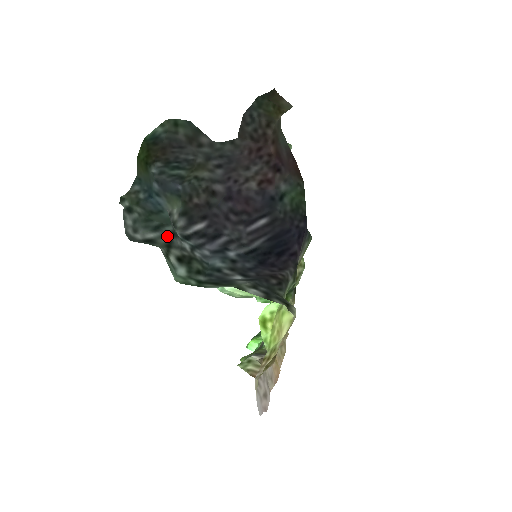
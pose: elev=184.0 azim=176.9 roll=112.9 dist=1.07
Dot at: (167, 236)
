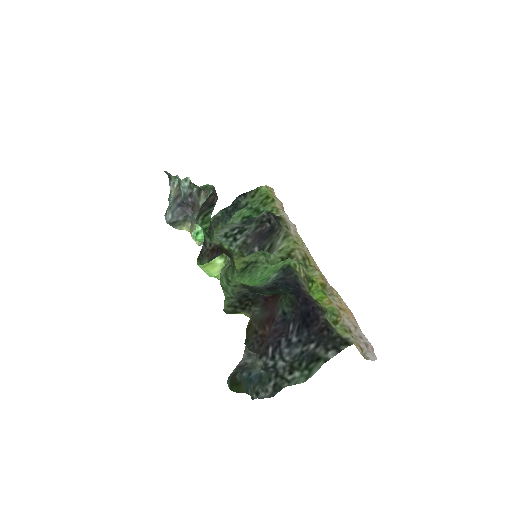
Dot at: (277, 378)
